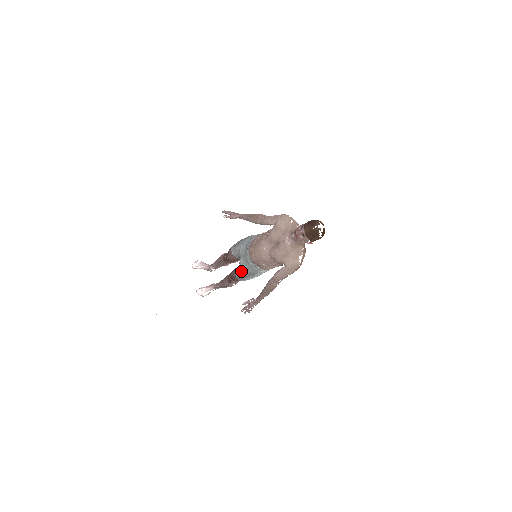
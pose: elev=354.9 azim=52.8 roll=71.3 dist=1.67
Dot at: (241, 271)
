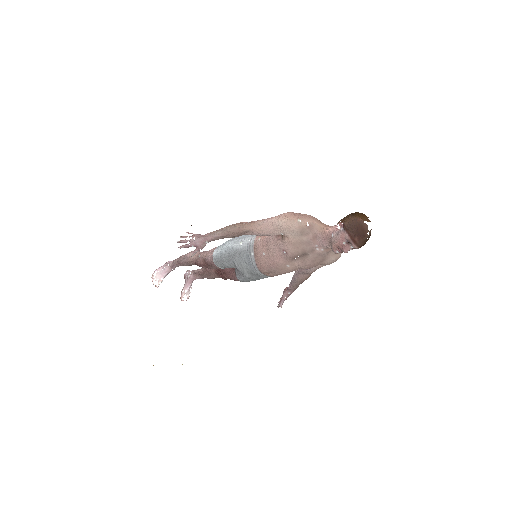
Dot at: (251, 280)
